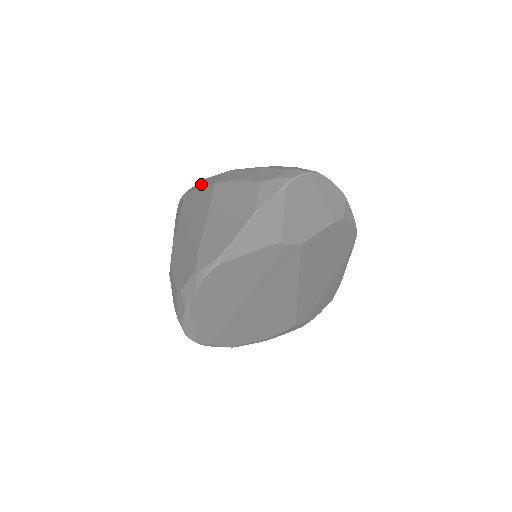
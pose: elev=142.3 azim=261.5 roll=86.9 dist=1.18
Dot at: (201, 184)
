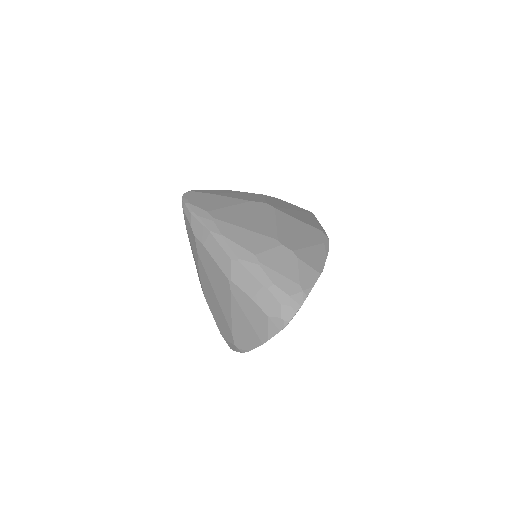
Dot at: (211, 247)
